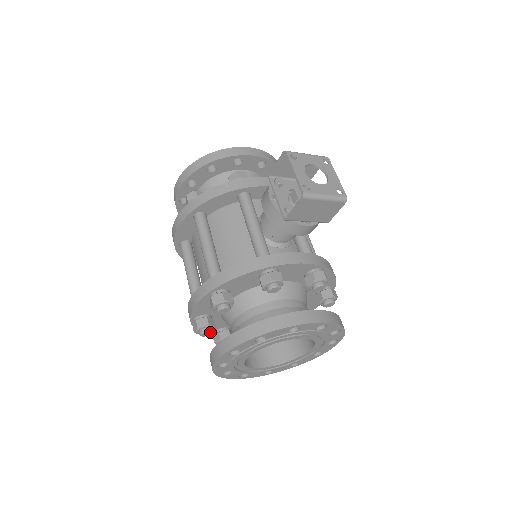
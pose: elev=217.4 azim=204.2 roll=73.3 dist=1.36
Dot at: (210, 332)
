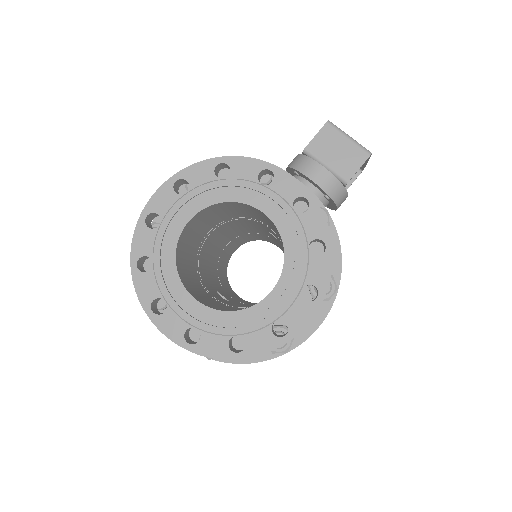
Dot at: occluded
